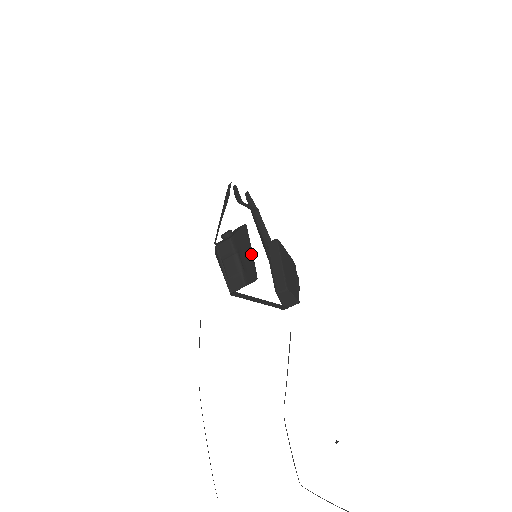
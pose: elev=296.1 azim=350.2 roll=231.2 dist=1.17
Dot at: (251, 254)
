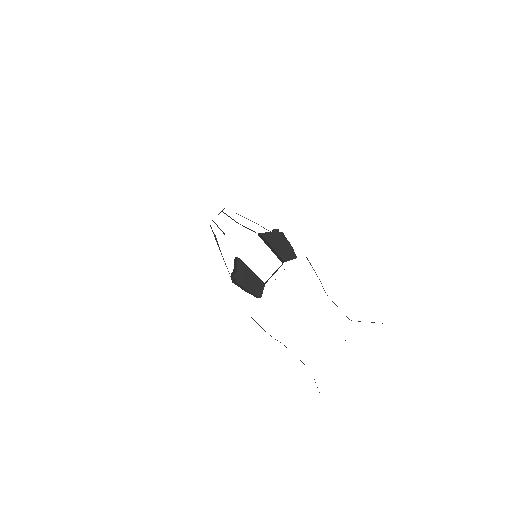
Dot at: (252, 274)
